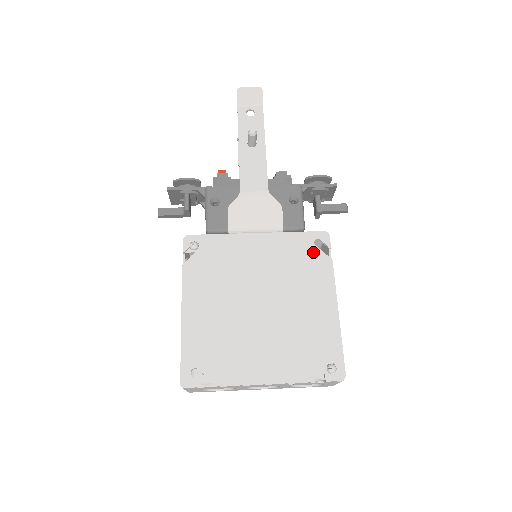
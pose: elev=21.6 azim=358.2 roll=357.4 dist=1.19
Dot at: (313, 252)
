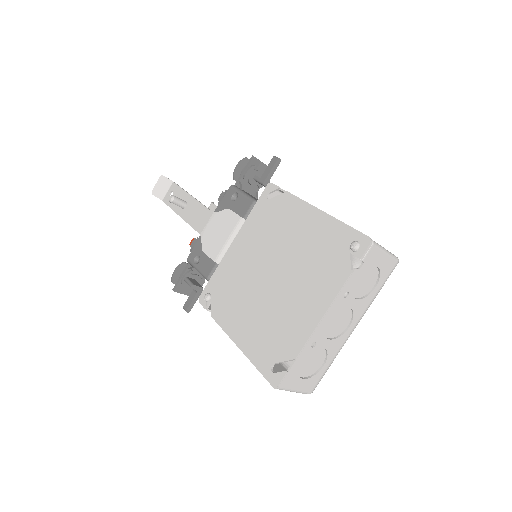
Dot at: (272, 204)
